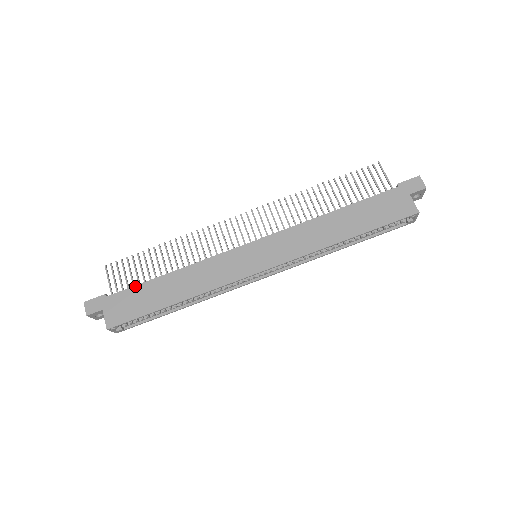
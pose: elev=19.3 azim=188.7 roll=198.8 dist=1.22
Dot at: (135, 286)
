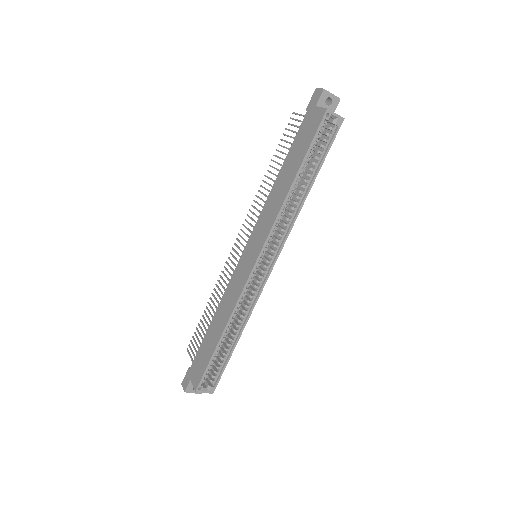
Dot at: (200, 346)
